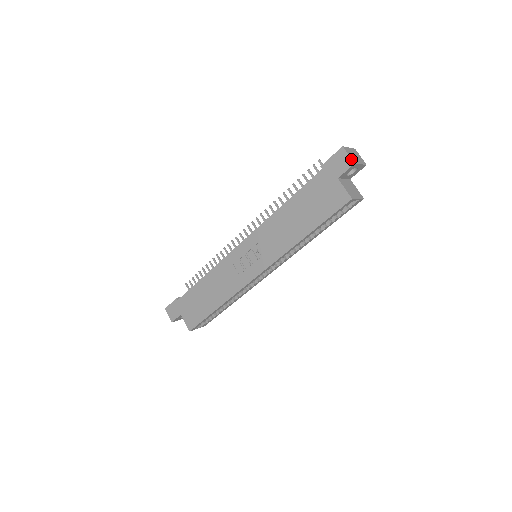
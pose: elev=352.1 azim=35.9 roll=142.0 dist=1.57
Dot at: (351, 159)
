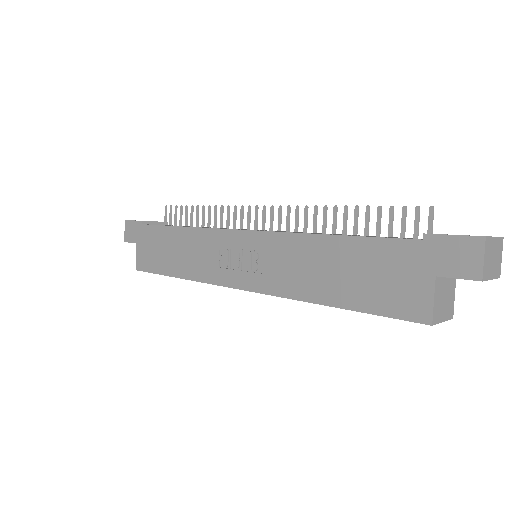
Dot at: (482, 269)
